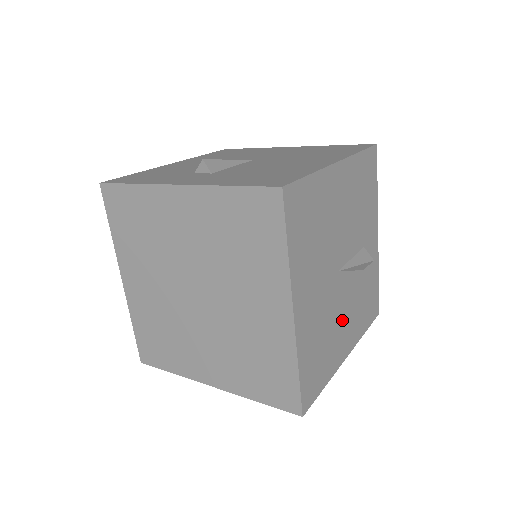
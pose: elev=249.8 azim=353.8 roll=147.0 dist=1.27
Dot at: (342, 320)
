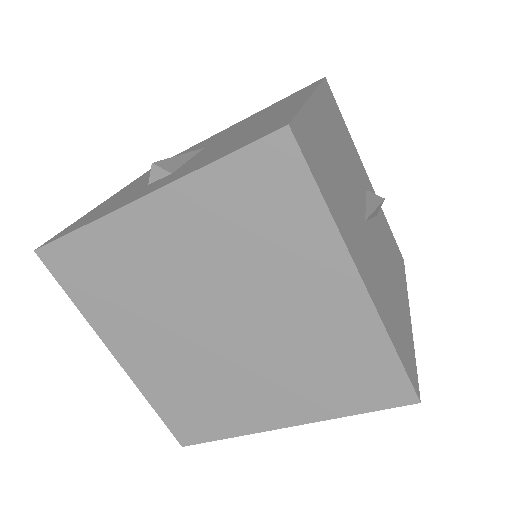
Dot at: (390, 276)
